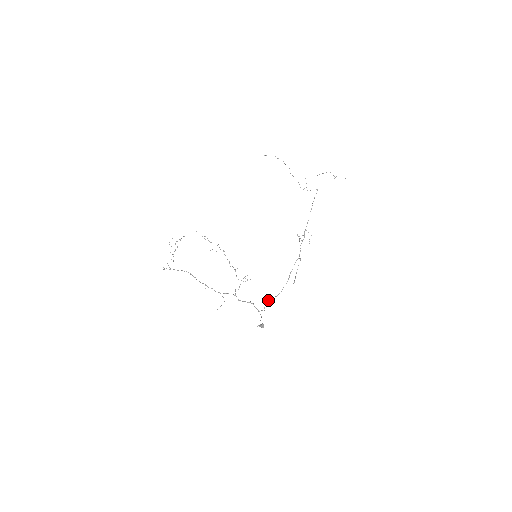
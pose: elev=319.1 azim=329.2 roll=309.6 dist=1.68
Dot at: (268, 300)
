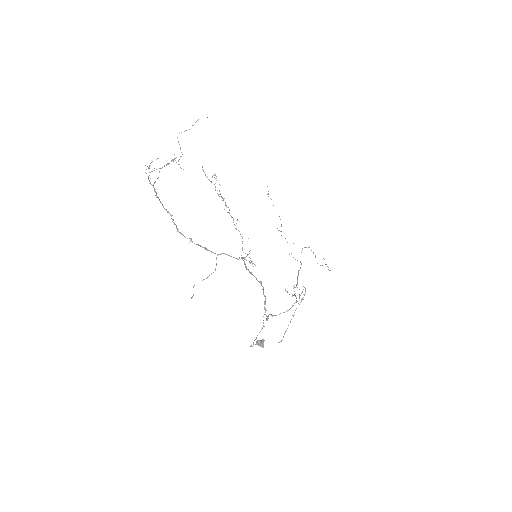
Dot at: (270, 314)
